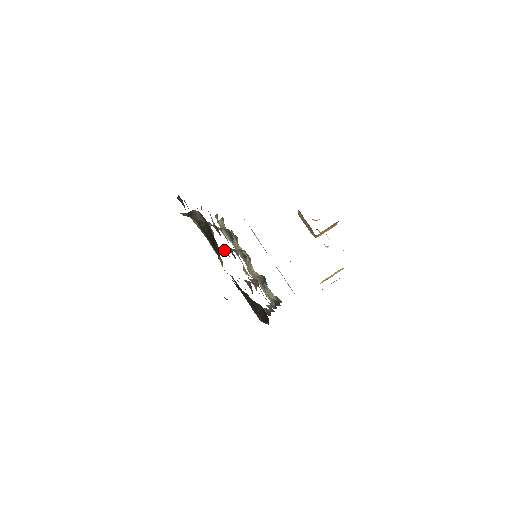
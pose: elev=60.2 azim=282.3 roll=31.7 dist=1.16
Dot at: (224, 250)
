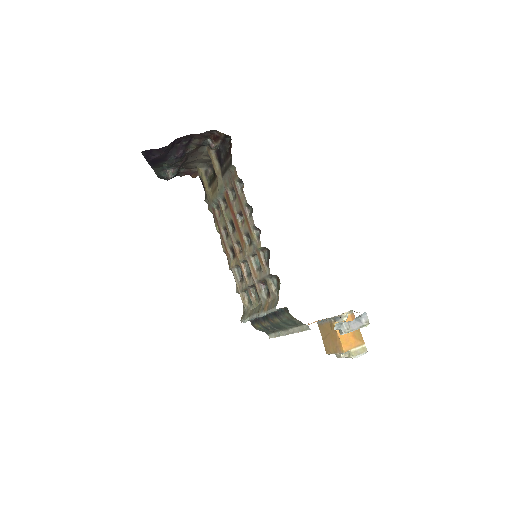
Dot at: (225, 210)
